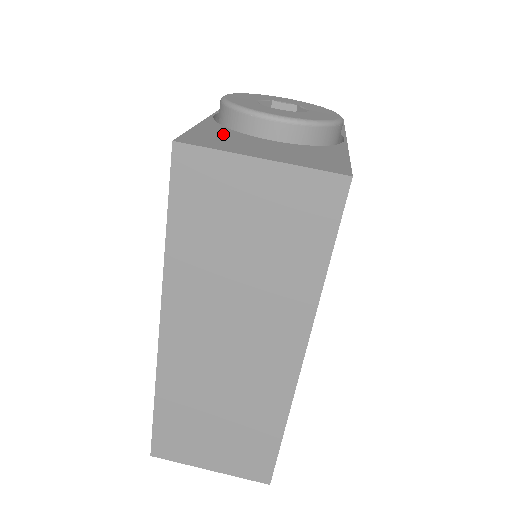
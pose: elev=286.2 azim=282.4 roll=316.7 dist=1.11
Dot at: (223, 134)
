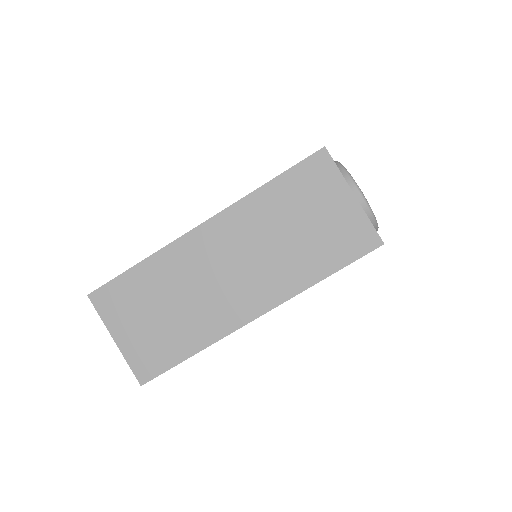
Dot at: occluded
